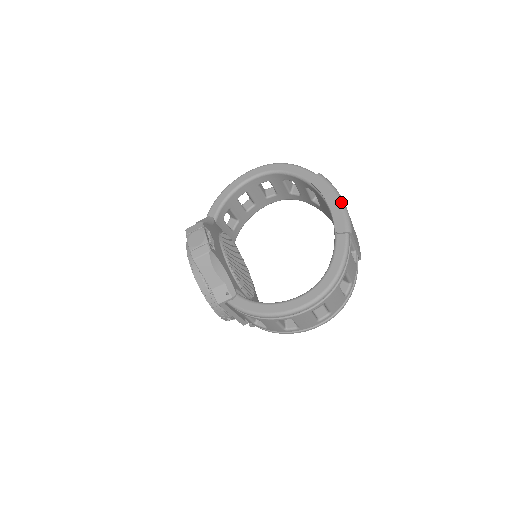
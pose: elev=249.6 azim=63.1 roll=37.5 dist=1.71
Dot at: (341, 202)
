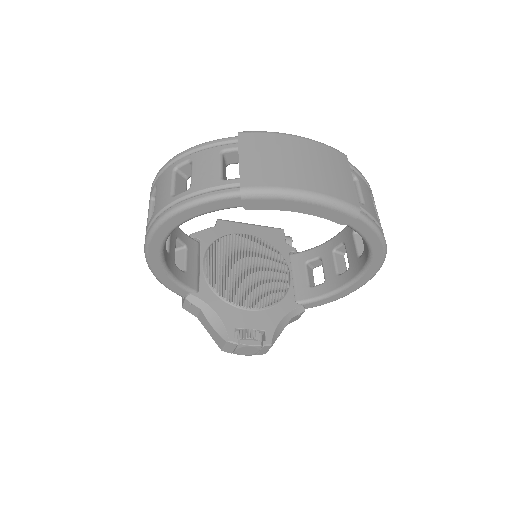
Dot at: (314, 201)
